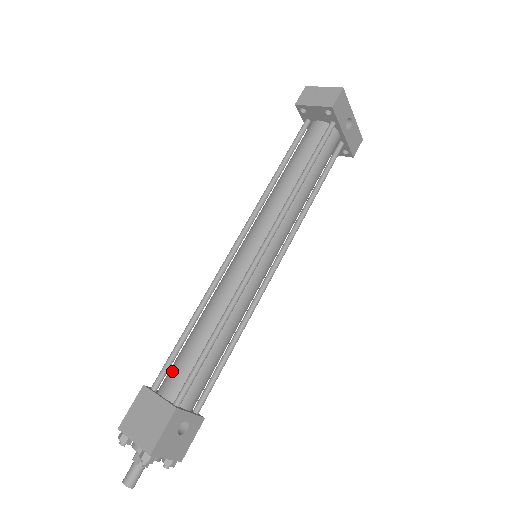
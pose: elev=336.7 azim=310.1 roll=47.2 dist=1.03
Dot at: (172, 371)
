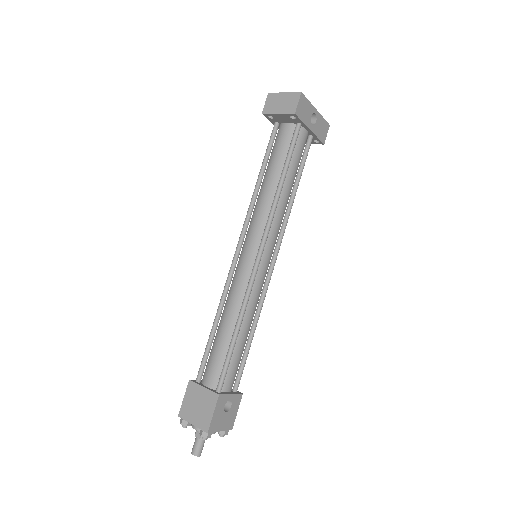
Dot at: (209, 365)
